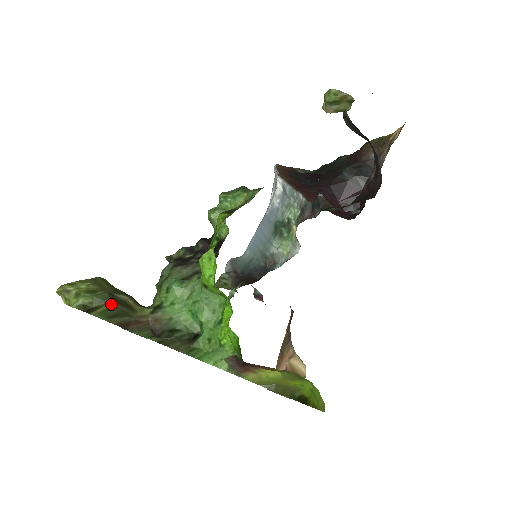
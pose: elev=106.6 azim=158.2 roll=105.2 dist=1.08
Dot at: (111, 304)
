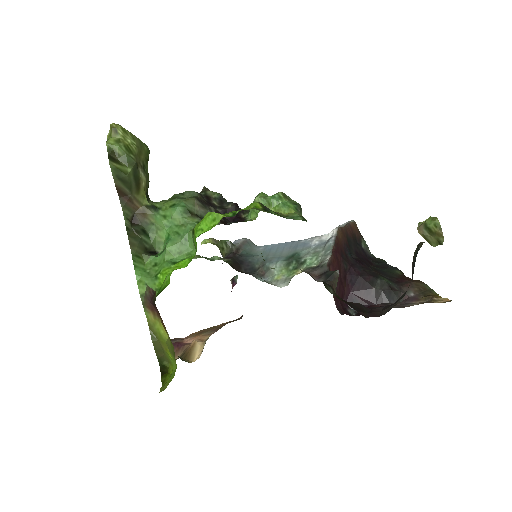
Dot at: (129, 171)
